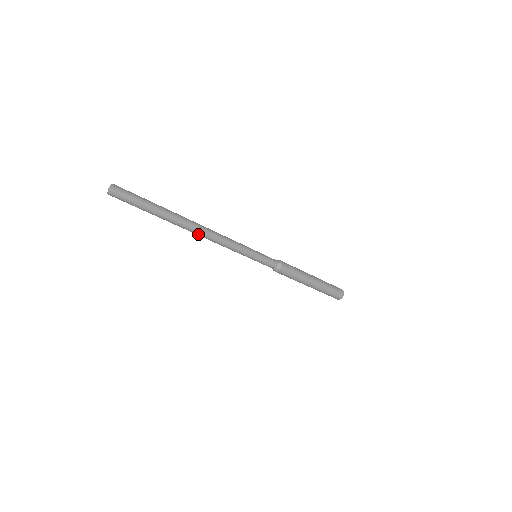
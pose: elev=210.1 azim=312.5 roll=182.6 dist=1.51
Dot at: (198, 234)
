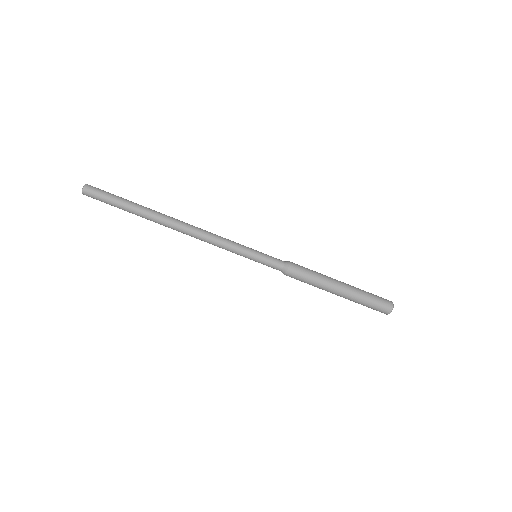
Dot at: (181, 226)
